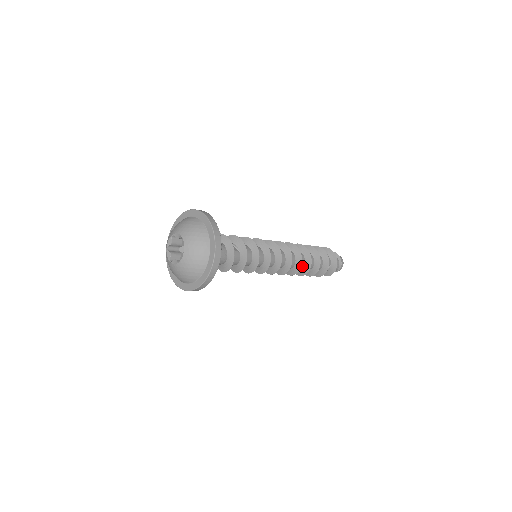
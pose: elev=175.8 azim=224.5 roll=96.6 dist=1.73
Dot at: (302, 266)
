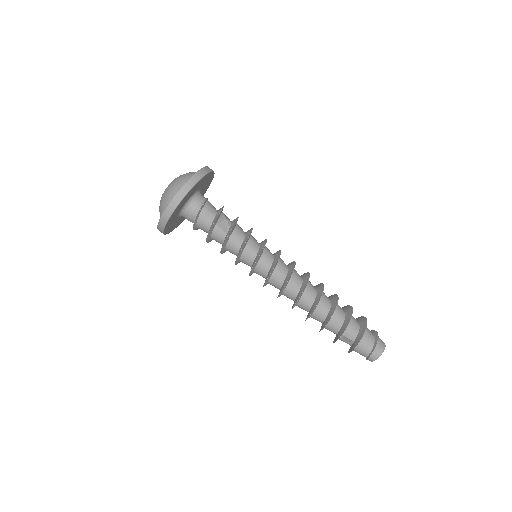
Dot at: (307, 309)
